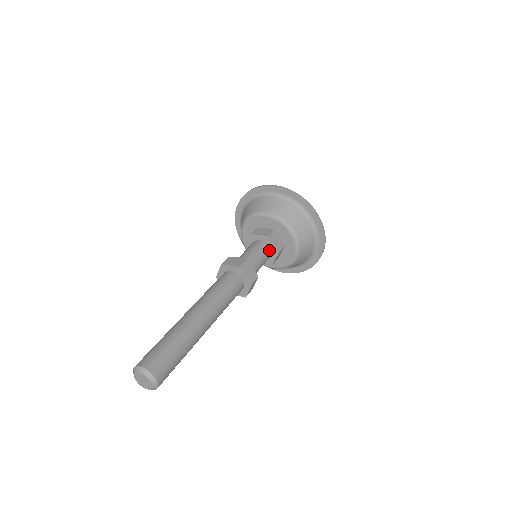
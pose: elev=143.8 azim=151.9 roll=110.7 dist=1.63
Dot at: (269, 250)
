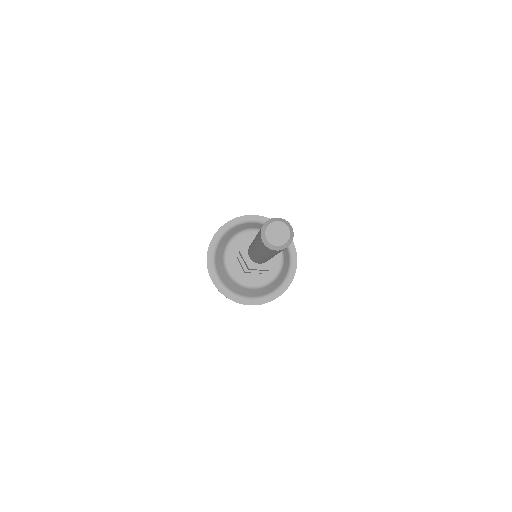
Dot at: occluded
